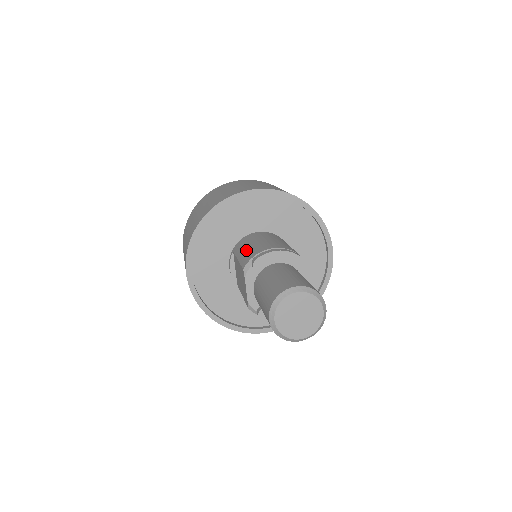
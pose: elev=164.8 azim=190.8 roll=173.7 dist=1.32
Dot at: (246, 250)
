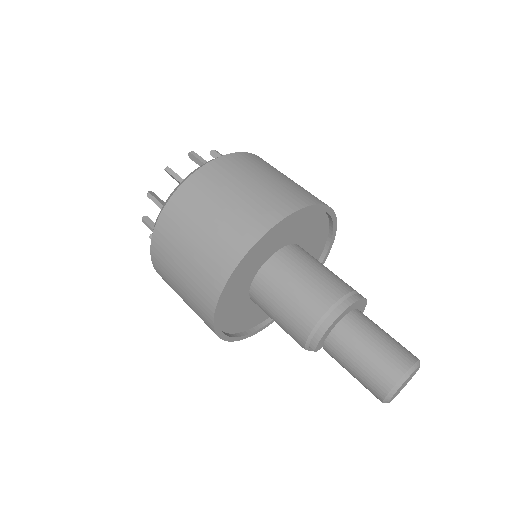
Dot at: (281, 323)
